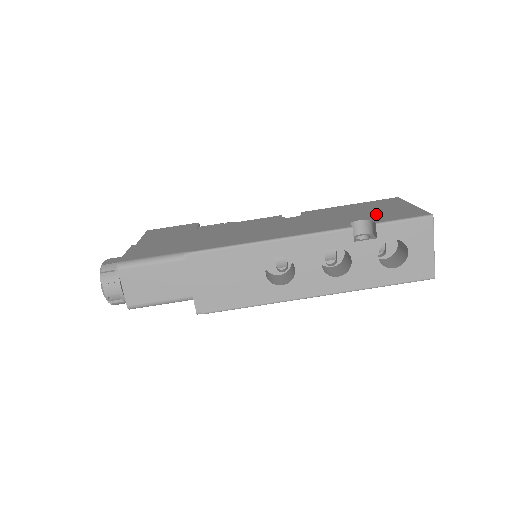
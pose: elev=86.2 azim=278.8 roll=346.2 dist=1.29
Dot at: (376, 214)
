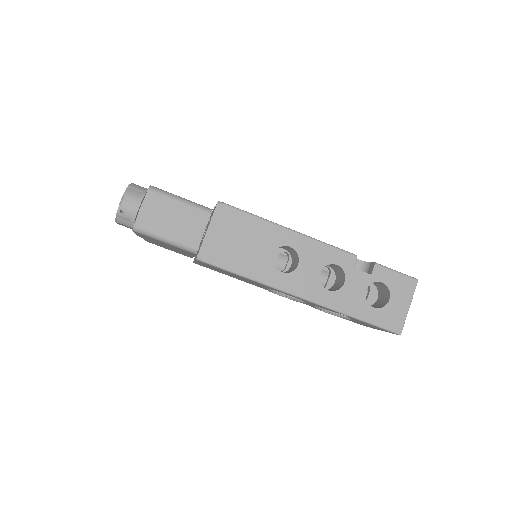
Dot at: occluded
